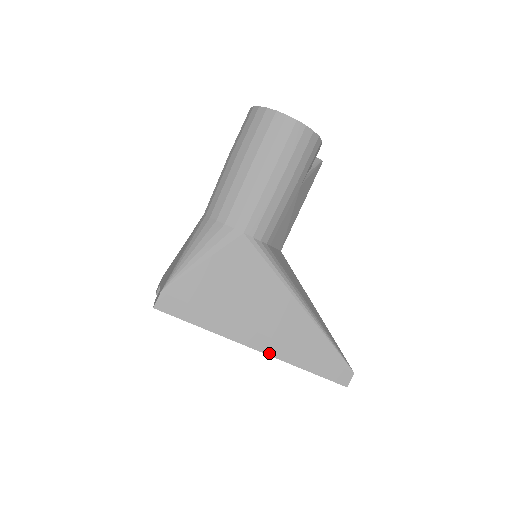
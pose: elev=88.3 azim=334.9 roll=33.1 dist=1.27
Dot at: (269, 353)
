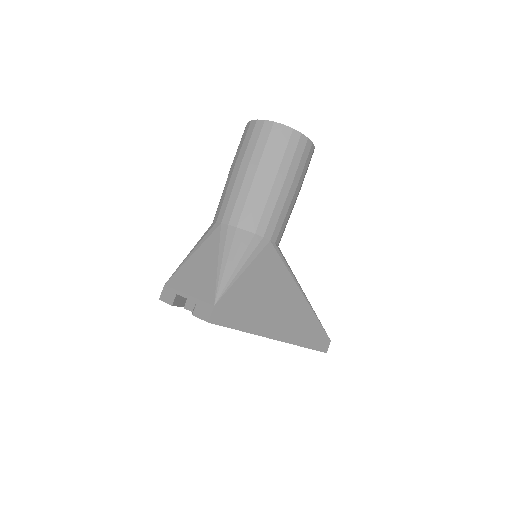
Dot at: (284, 340)
